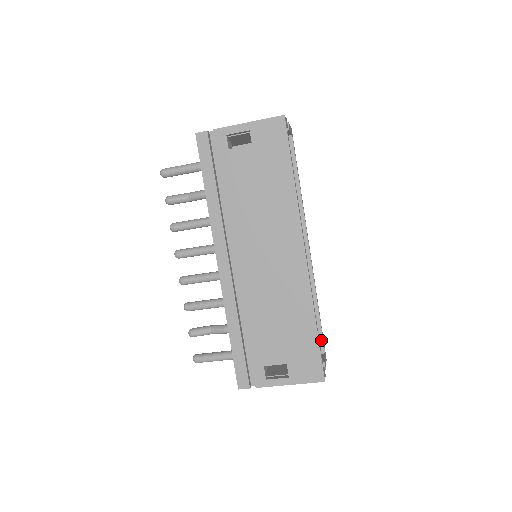
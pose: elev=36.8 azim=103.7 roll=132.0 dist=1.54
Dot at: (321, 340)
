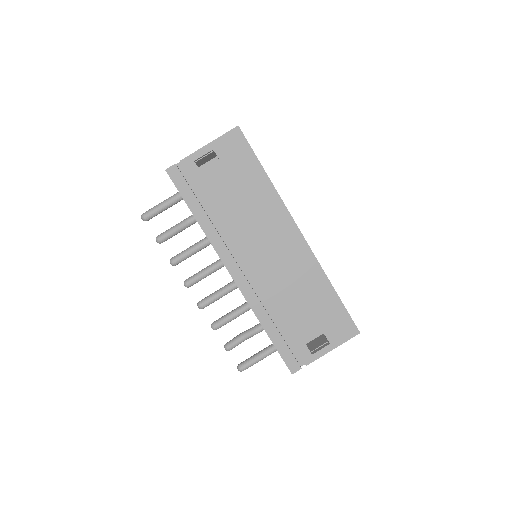
Dot at: occluded
